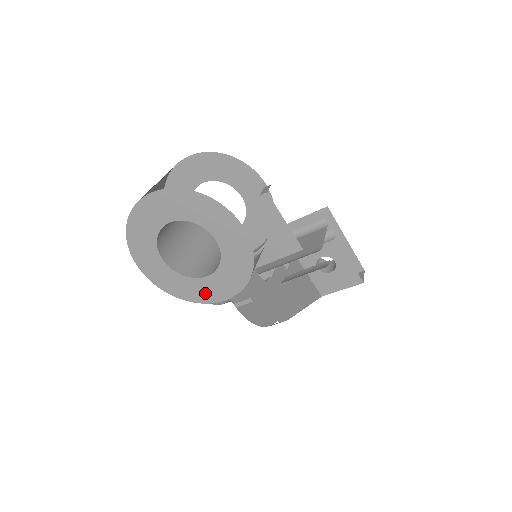
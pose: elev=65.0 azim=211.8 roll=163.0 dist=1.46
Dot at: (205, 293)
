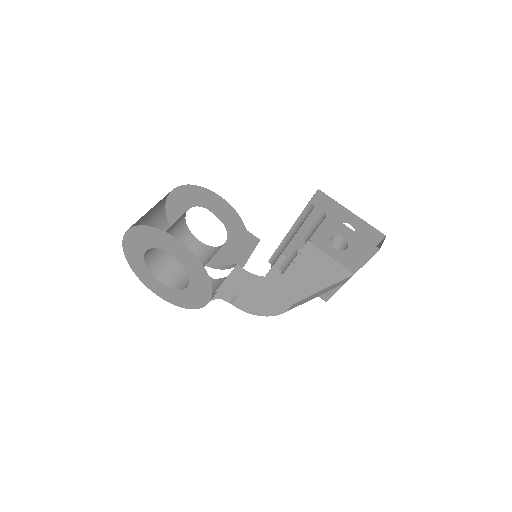
Dot at: (196, 299)
